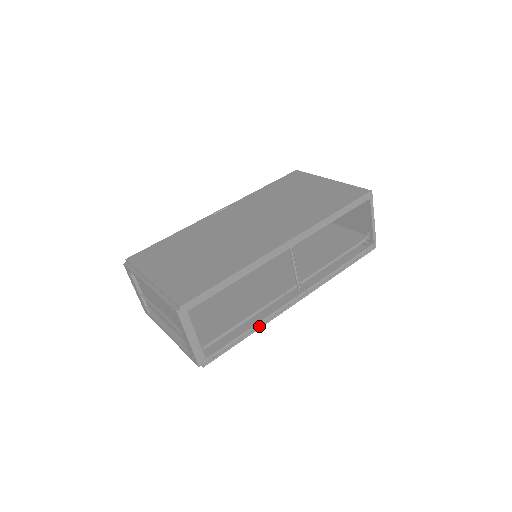
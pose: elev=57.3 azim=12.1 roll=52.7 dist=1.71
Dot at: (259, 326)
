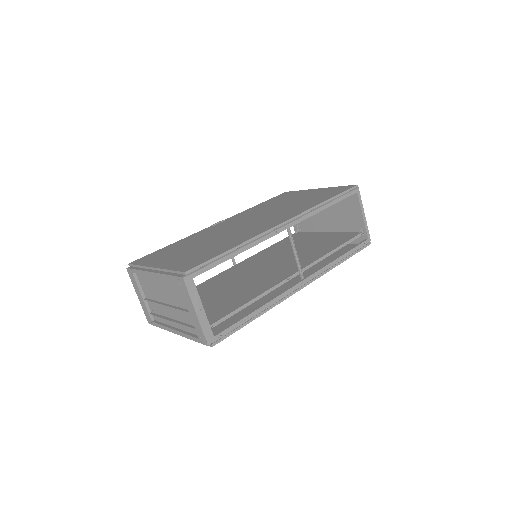
Dot at: (266, 309)
